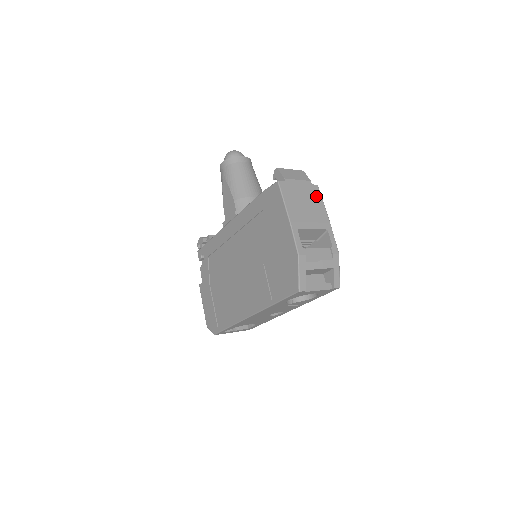
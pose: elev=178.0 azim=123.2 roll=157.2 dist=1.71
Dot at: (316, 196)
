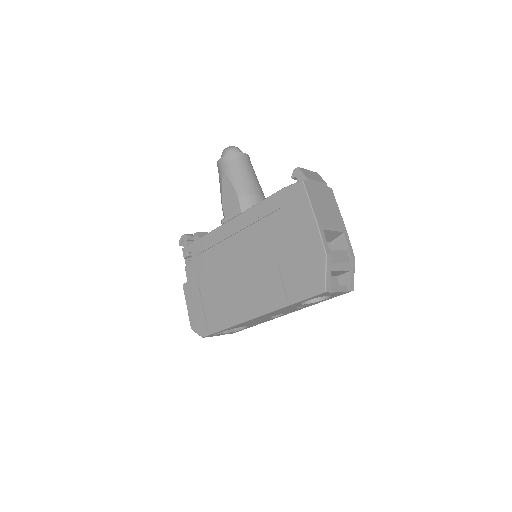
Dot at: (332, 199)
